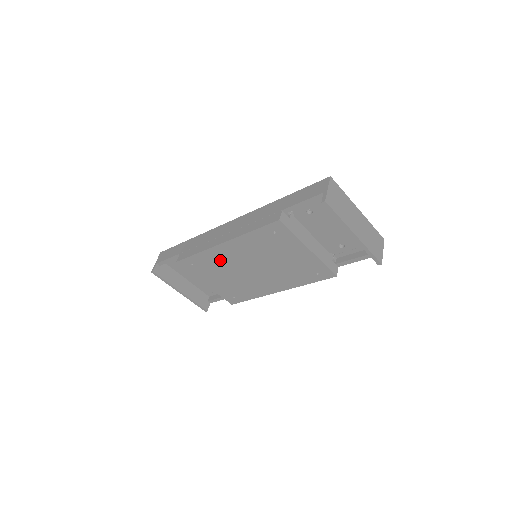
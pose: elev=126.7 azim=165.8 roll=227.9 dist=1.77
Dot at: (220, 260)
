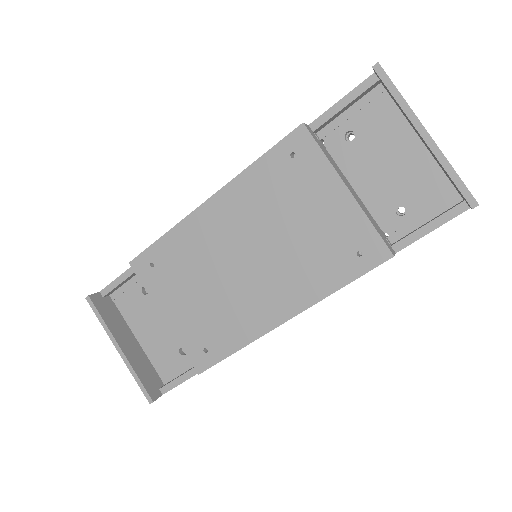
Dot at: (197, 245)
